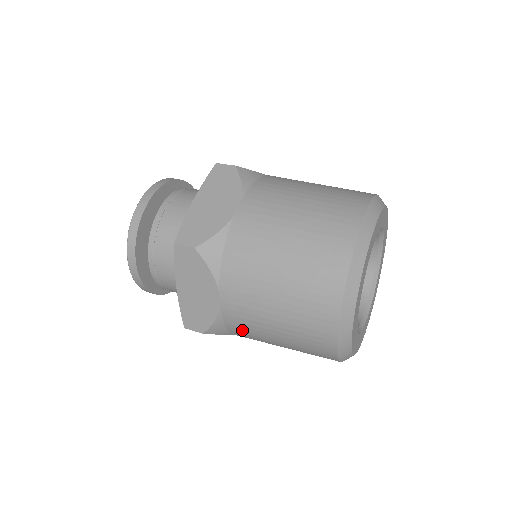
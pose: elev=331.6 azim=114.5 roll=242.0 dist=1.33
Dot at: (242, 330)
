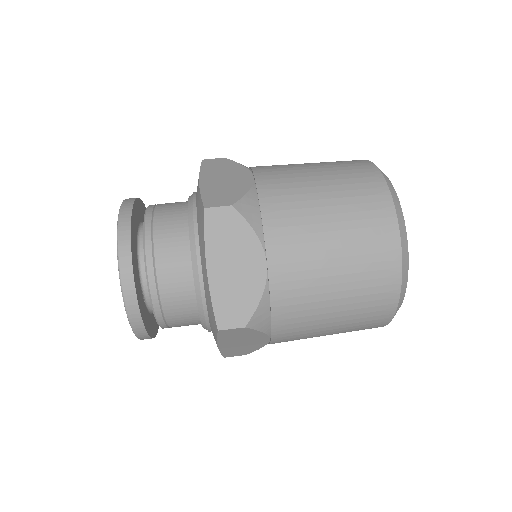
Dot at: (292, 305)
